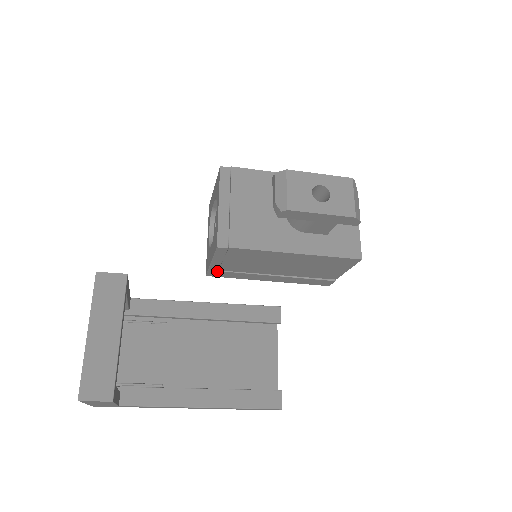
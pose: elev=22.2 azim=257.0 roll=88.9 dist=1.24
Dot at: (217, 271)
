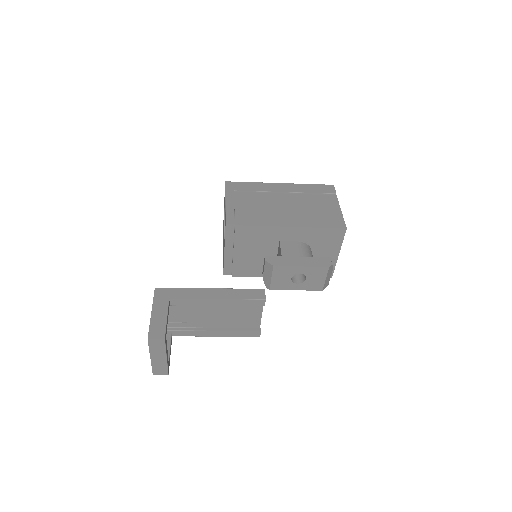
Dot at: occluded
